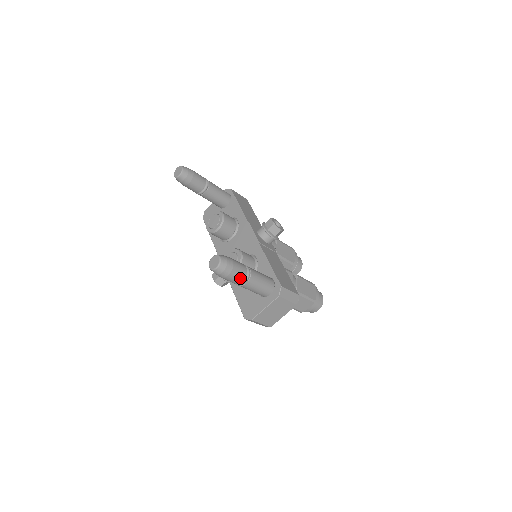
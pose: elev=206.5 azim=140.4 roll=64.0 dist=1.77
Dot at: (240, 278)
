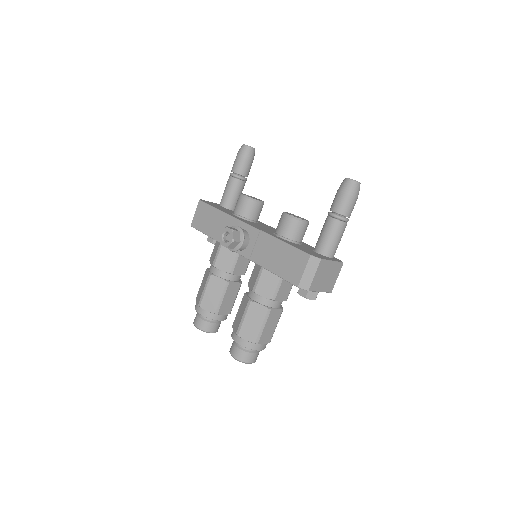
Dot at: (351, 212)
